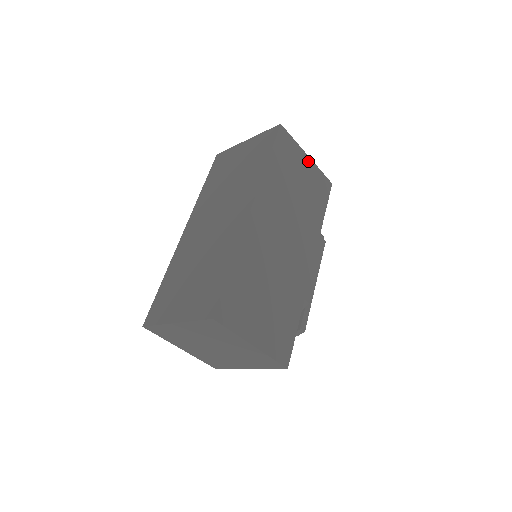
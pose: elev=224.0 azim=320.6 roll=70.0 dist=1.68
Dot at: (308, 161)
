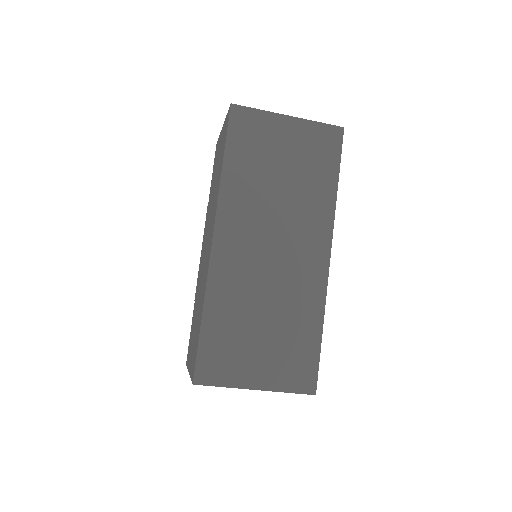
Dot at: occluded
